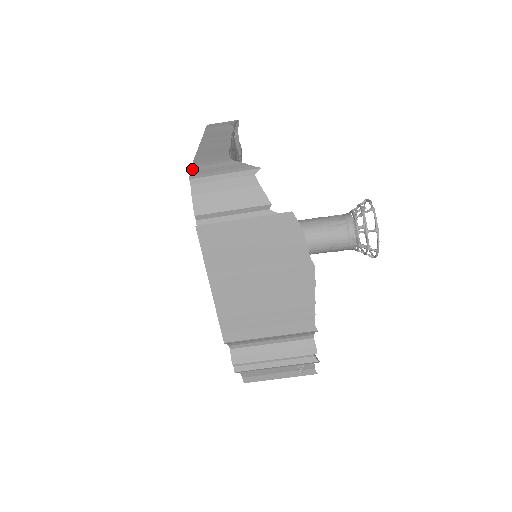
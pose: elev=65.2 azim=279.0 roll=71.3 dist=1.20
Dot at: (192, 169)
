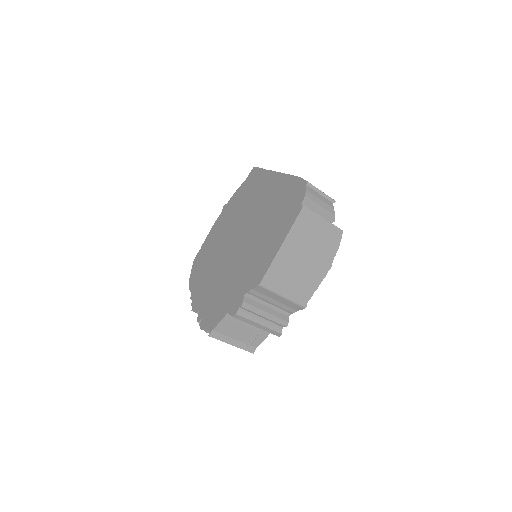
Dot at: (303, 179)
